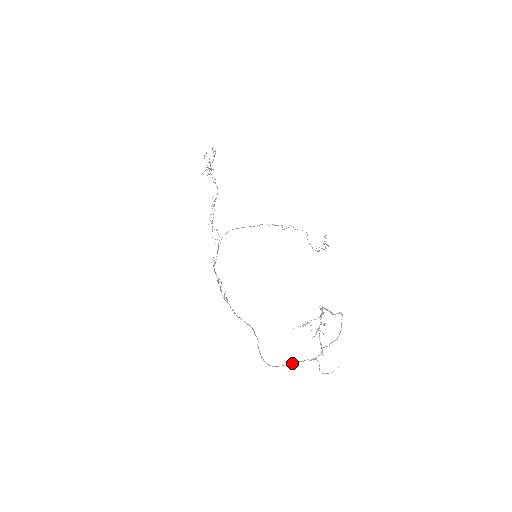
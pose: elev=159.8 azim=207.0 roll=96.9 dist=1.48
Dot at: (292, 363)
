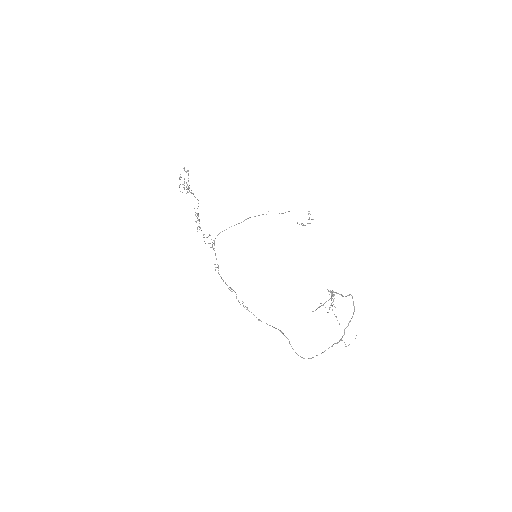
Dot at: occluded
